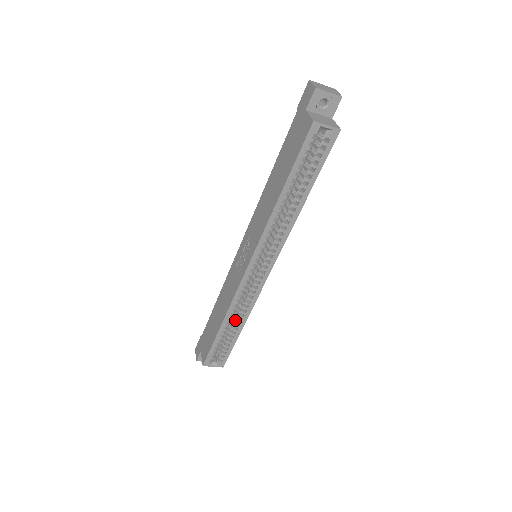
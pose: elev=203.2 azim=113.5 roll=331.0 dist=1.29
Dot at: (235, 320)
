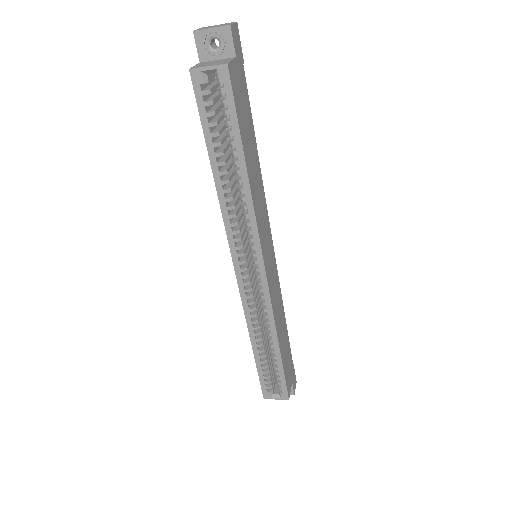
Dot at: occluded
